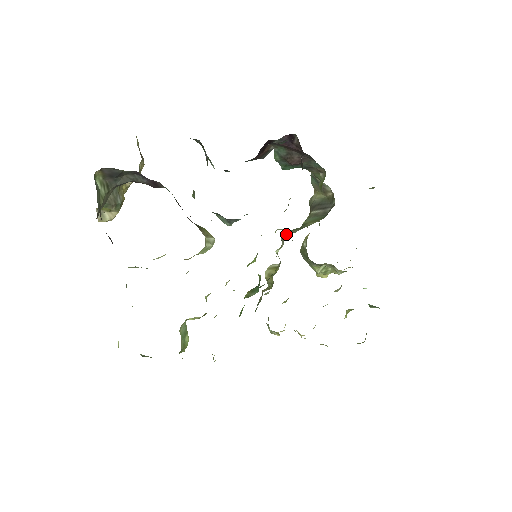
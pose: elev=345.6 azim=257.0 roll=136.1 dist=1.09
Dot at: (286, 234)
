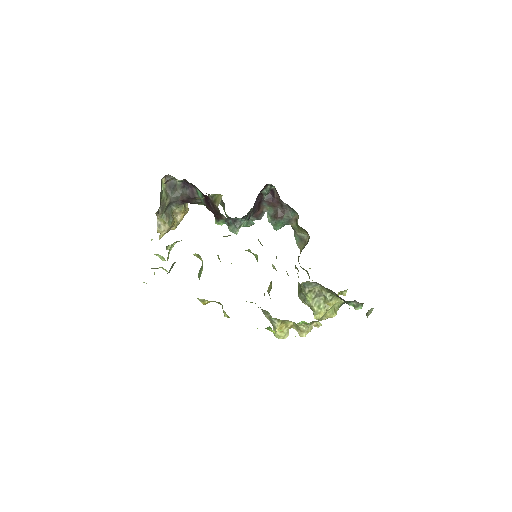
Dot at: occluded
